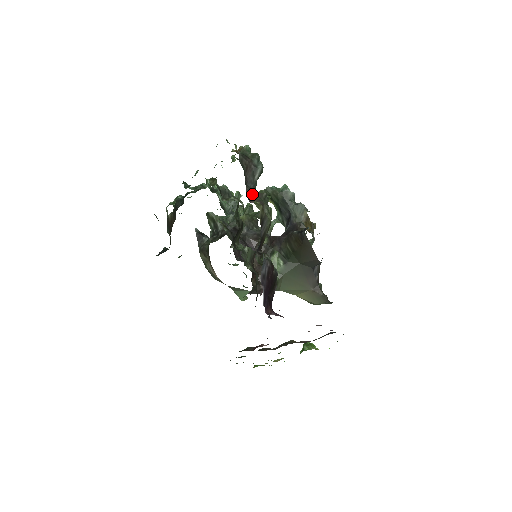
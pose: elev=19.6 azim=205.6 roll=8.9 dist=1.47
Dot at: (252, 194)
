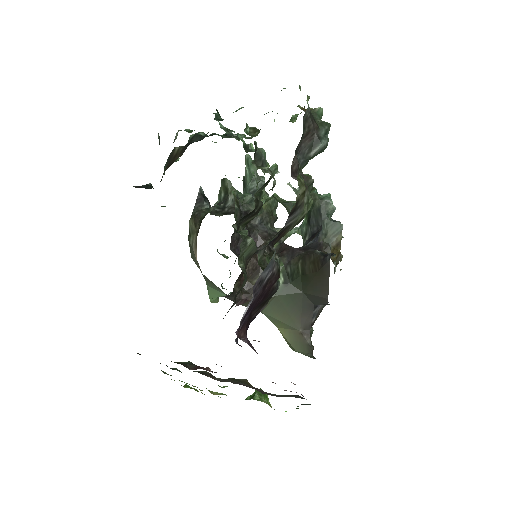
Dot at: (298, 168)
